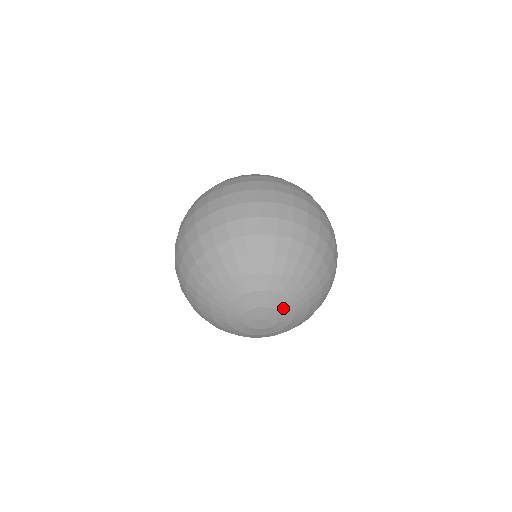
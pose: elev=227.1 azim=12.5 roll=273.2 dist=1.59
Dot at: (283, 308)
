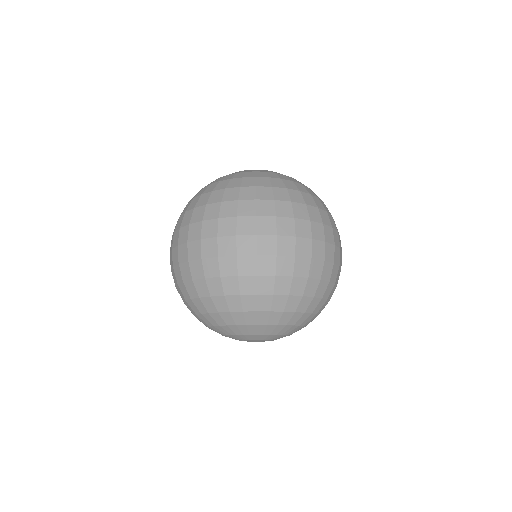
Dot at: (275, 338)
